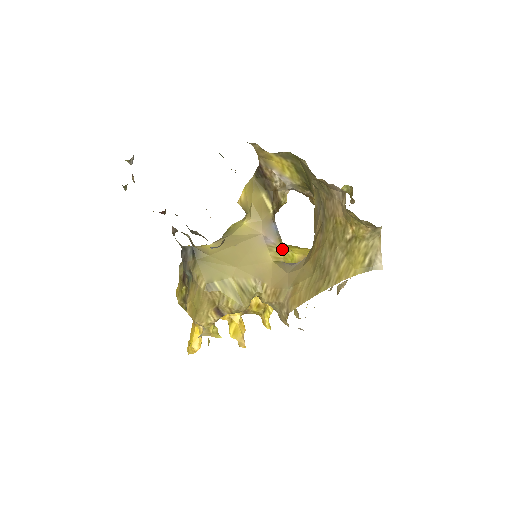
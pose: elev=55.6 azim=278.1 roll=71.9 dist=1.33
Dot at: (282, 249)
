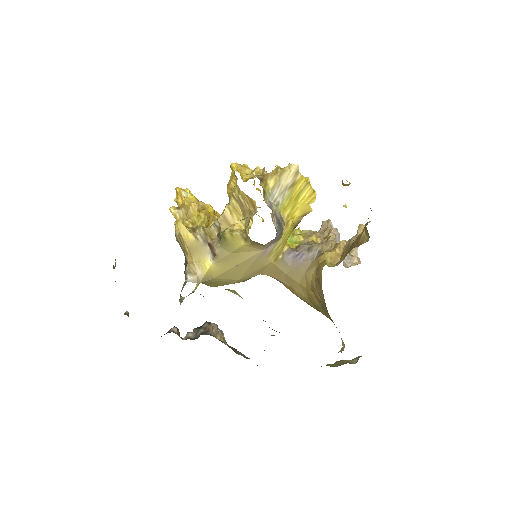
Dot at: (282, 238)
